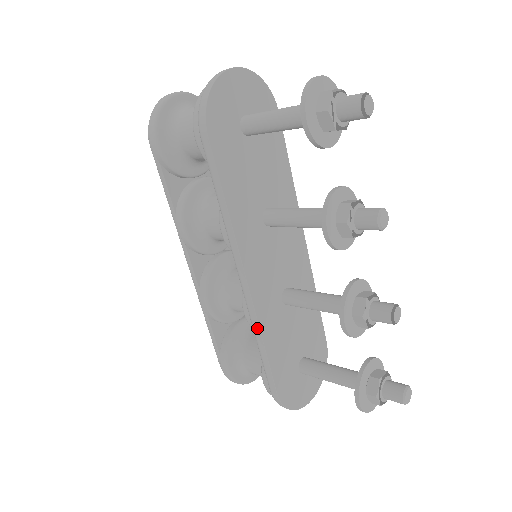
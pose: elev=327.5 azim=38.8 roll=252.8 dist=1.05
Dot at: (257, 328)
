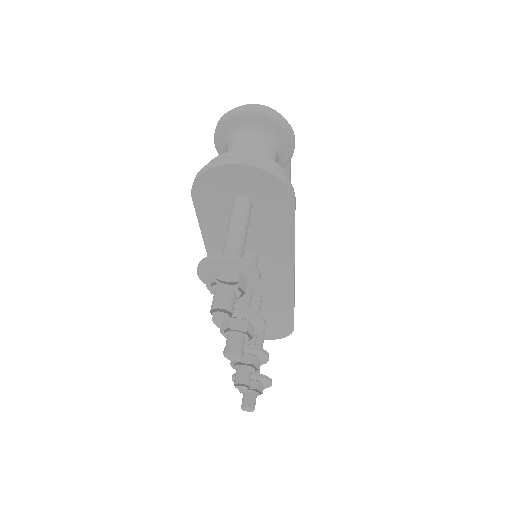
Dot at: occluded
